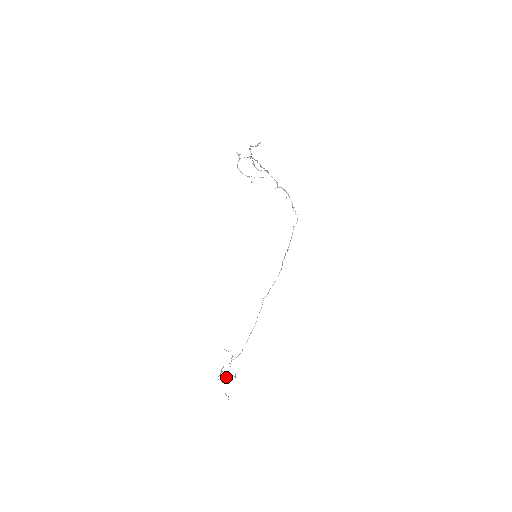
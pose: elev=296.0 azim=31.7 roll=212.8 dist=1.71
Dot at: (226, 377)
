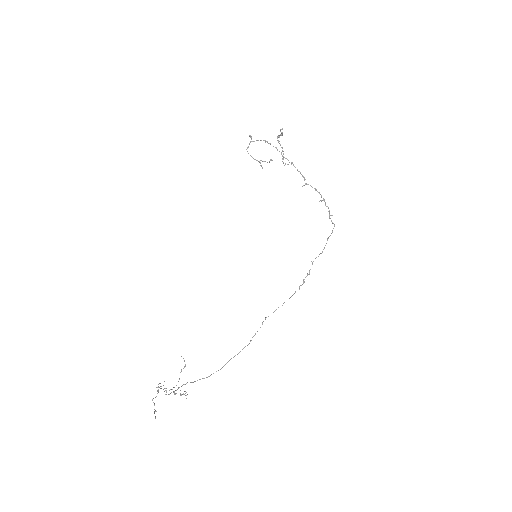
Dot at: (175, 394)
